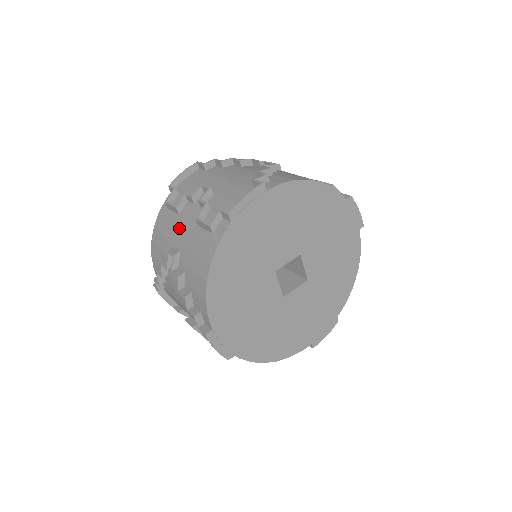
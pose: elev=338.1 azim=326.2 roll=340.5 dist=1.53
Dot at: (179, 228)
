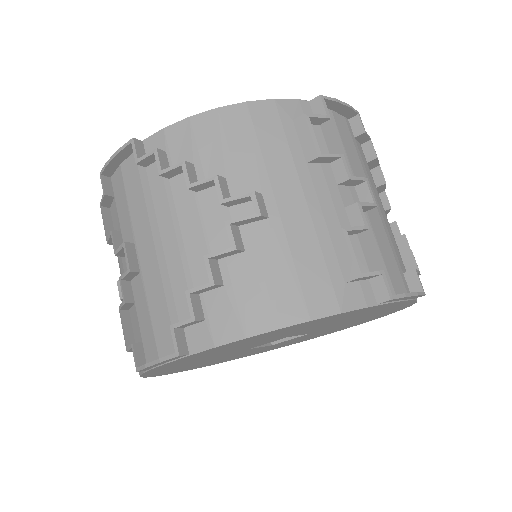
Dot at: occluded
